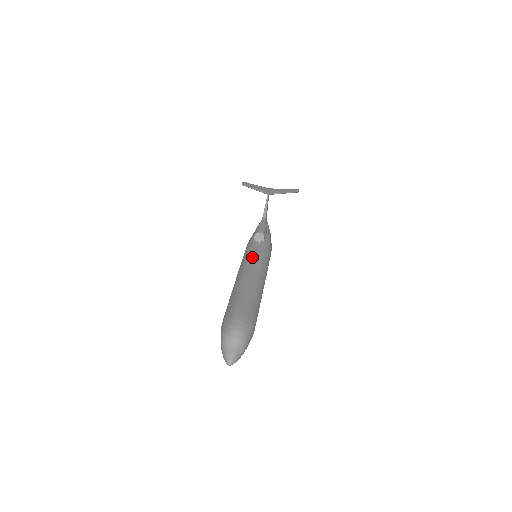
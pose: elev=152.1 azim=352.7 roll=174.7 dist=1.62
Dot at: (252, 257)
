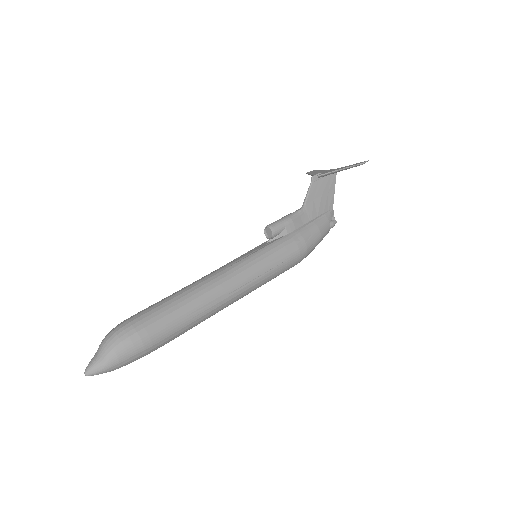
Dot at: (239, 257)
